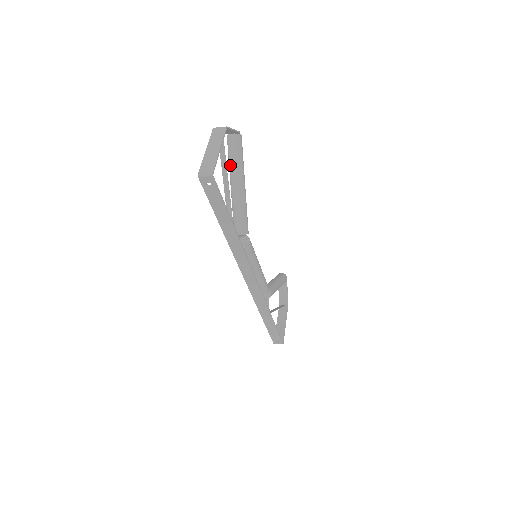
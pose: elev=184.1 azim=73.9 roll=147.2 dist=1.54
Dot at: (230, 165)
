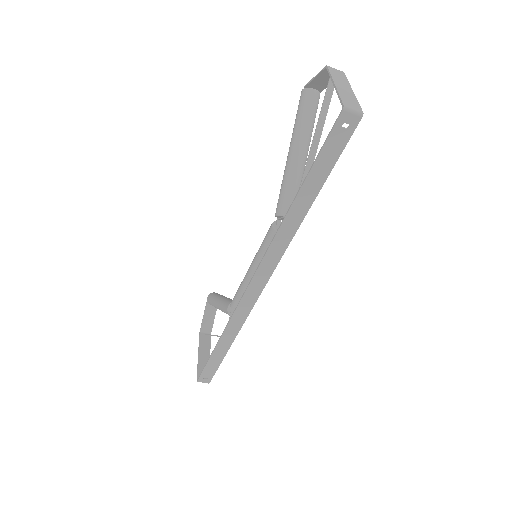
Dot at: (301, 125)
